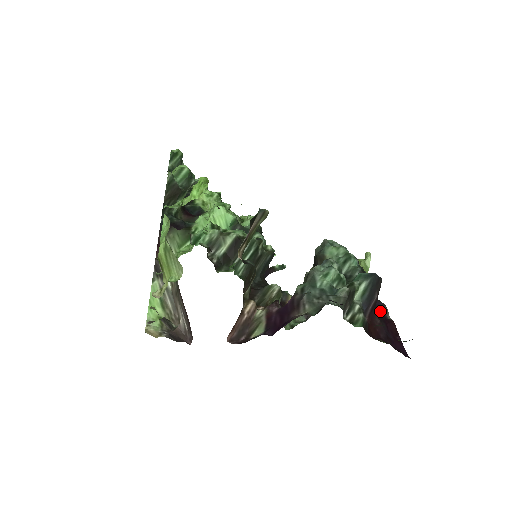
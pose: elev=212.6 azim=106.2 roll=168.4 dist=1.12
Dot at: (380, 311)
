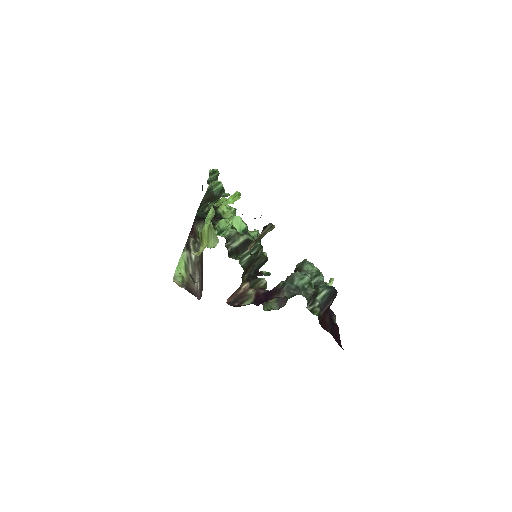
Dot at: (331, 316)
